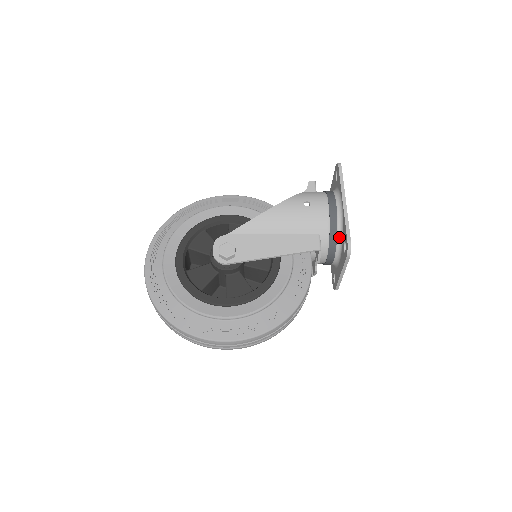
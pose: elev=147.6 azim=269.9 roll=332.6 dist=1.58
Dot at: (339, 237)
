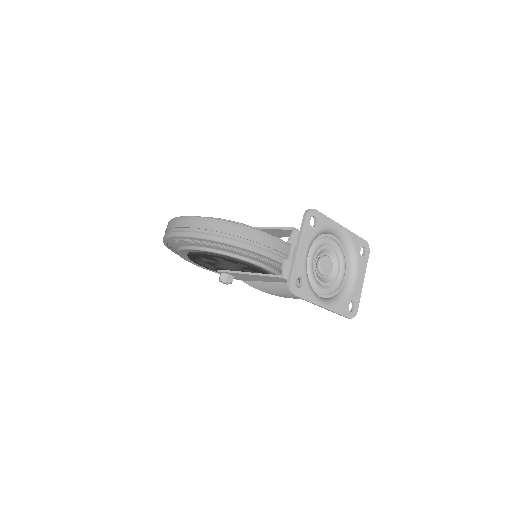
Dot at: occluded
